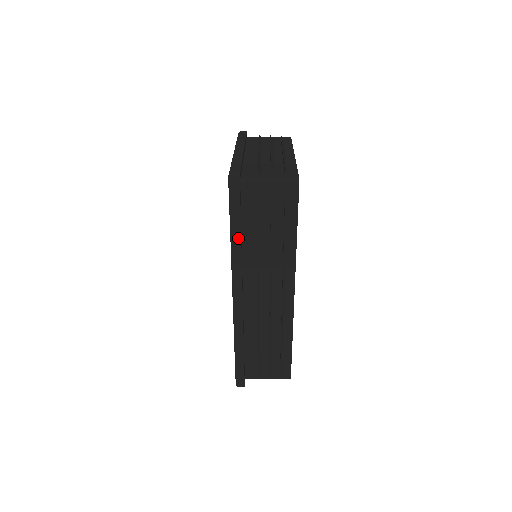
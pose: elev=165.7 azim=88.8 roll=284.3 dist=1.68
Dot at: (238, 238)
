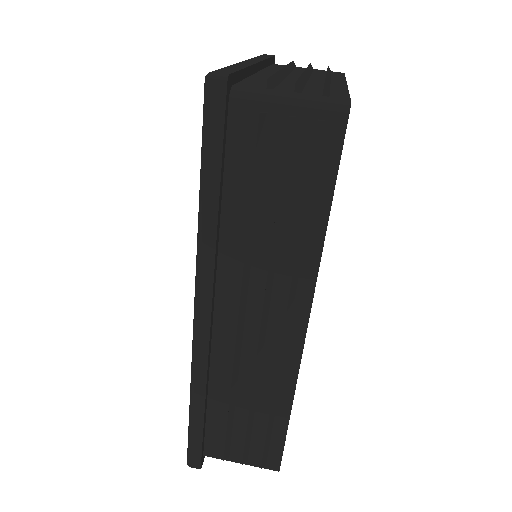
Dot at: (212, 210)
